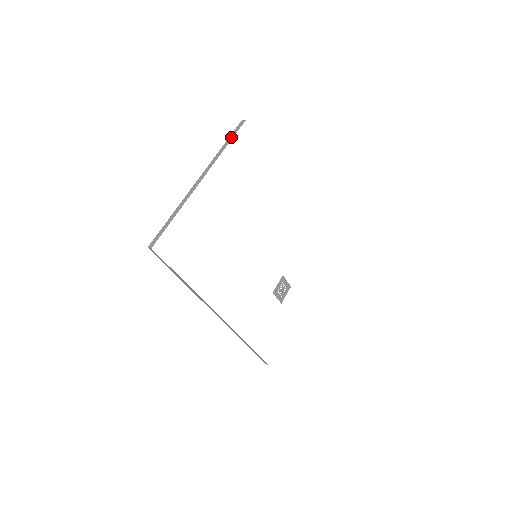
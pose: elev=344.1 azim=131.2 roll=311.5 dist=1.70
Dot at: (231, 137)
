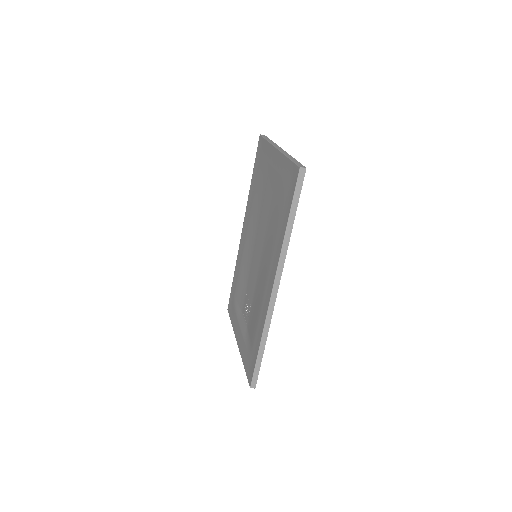
Dot at: (267, 138)
